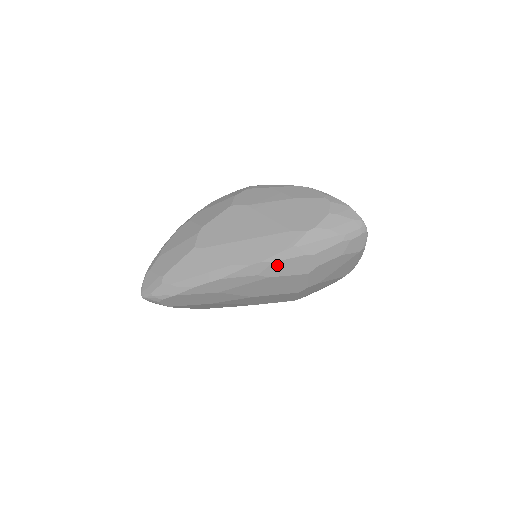
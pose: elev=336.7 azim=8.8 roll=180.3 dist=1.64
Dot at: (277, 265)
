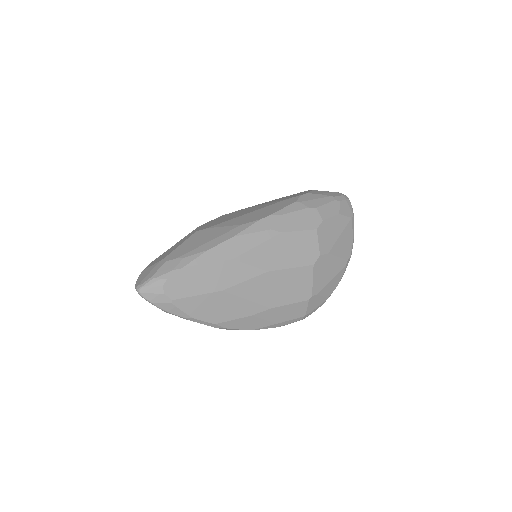
Dot at: (286, 218)
